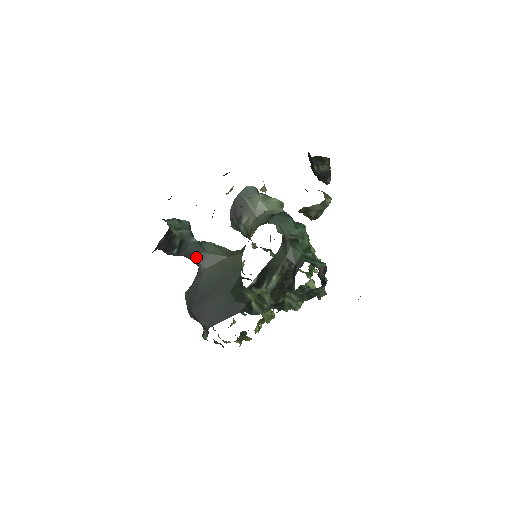
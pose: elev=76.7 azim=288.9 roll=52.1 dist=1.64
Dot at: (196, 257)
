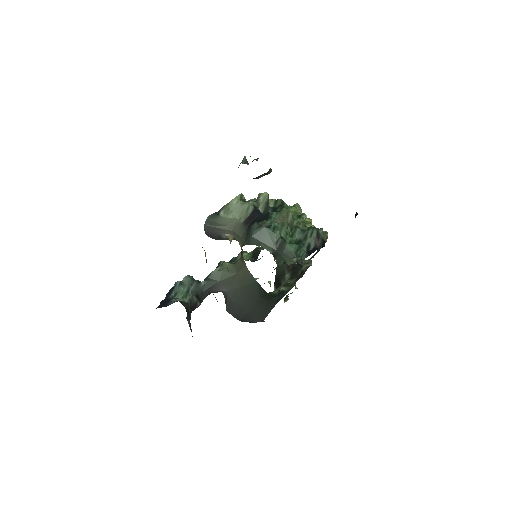
Dot at: (214, 291)
